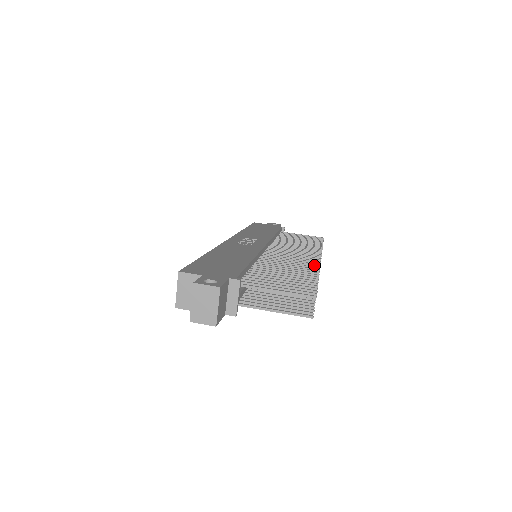
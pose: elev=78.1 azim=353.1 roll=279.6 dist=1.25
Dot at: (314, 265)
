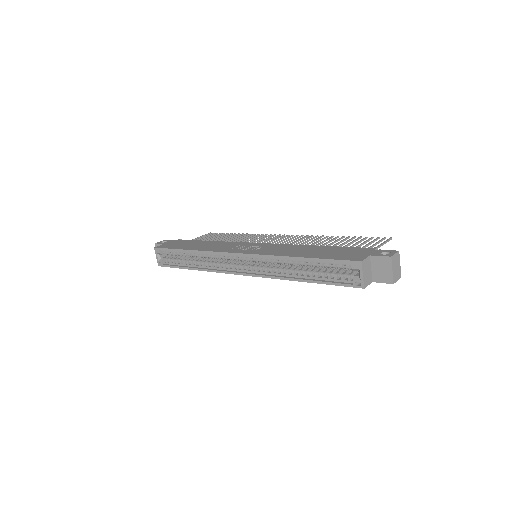
Dot at: (311, 236)
